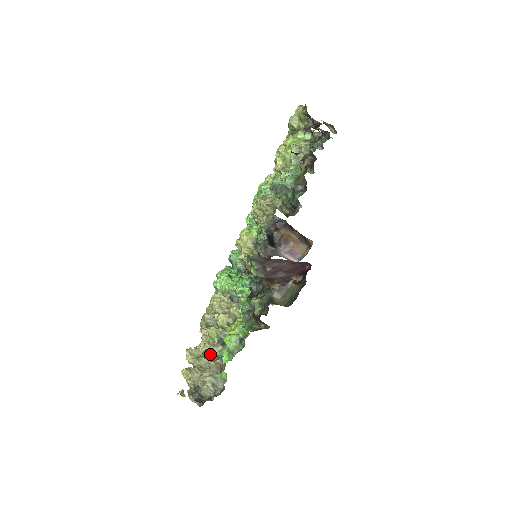
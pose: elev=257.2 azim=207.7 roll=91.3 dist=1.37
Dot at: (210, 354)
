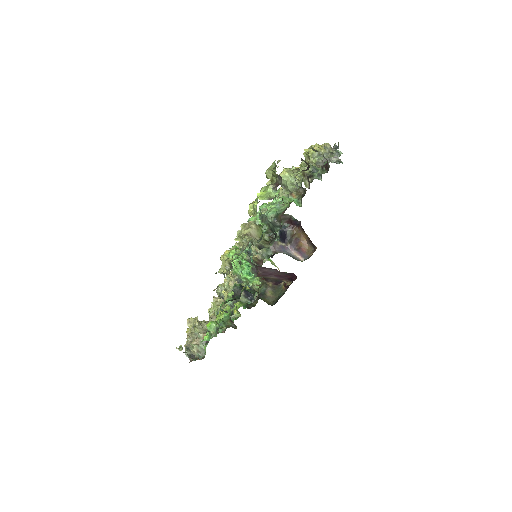
Dot at: (205, 326)
